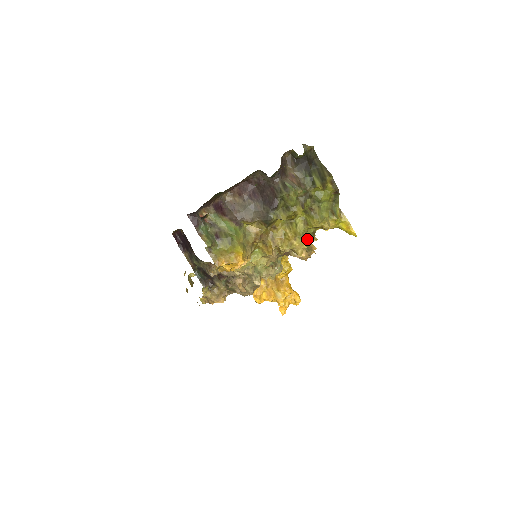
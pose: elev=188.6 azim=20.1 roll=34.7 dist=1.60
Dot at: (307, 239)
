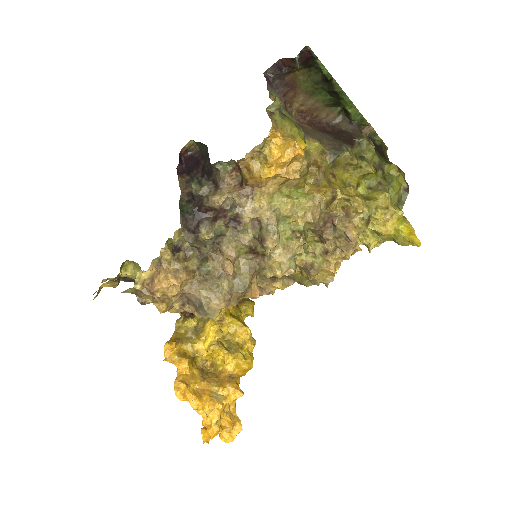
Dot at: (359, 222)
